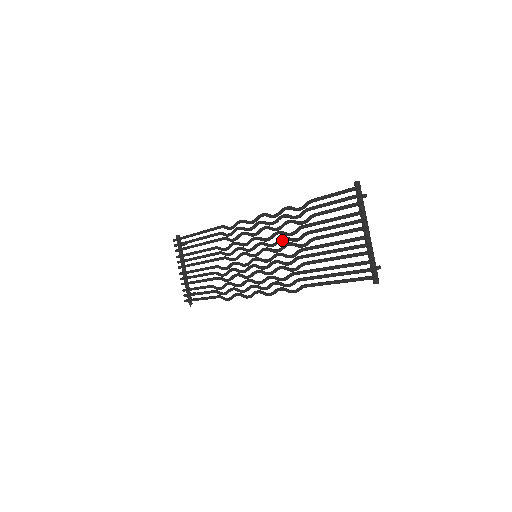
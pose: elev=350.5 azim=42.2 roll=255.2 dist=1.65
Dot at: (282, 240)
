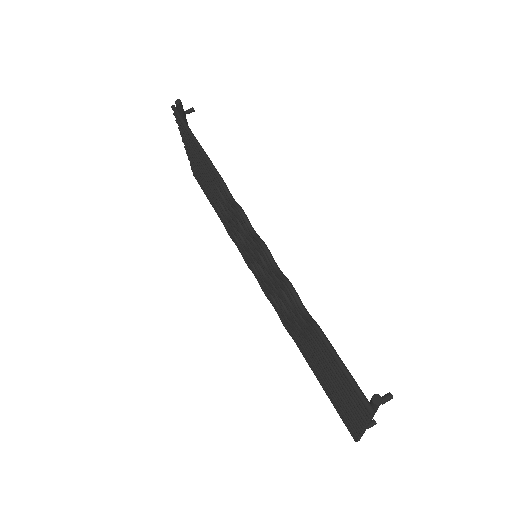
Dot at: occluded
